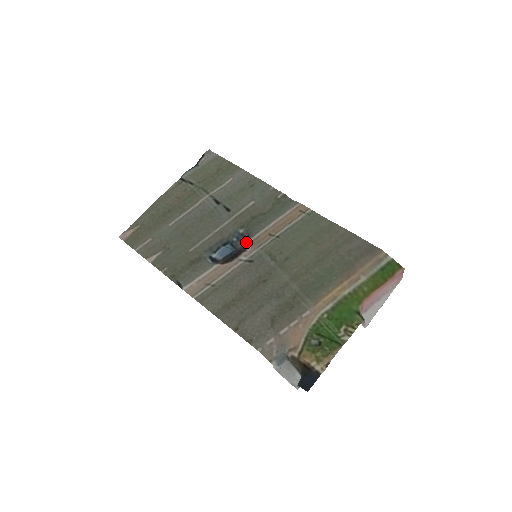
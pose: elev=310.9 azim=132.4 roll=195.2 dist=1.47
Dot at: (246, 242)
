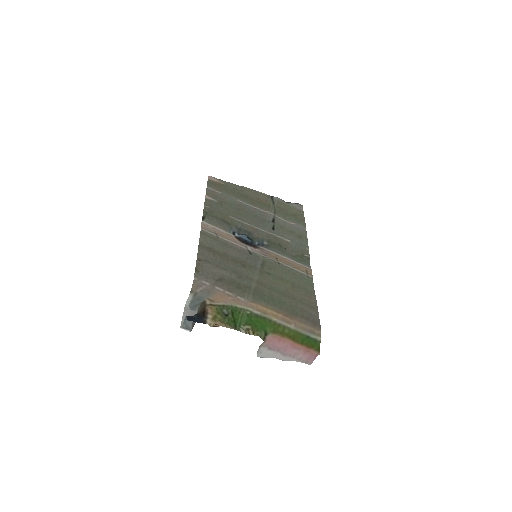
Dot at: (261, 246)
